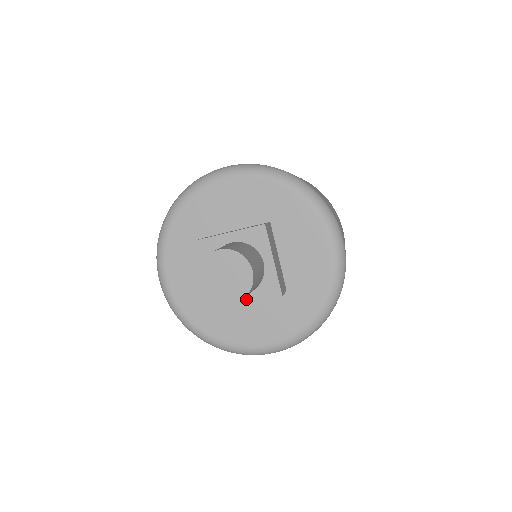
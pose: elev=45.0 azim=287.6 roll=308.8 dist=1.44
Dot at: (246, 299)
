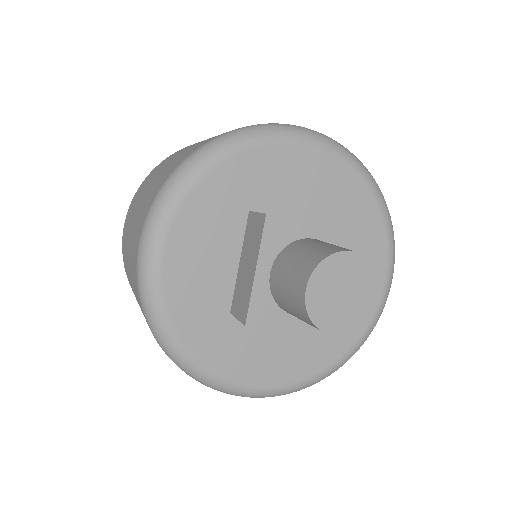
Dot at: (297, 323)
